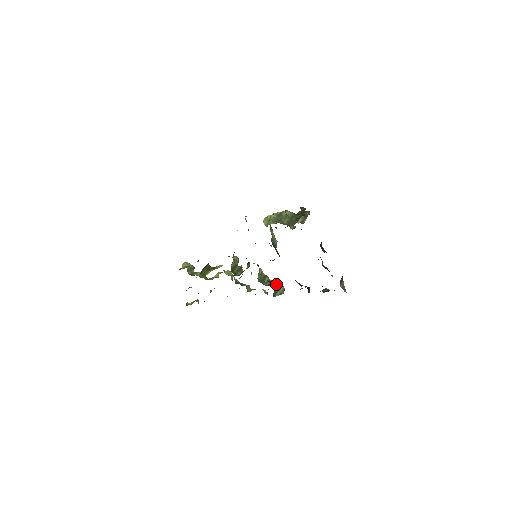
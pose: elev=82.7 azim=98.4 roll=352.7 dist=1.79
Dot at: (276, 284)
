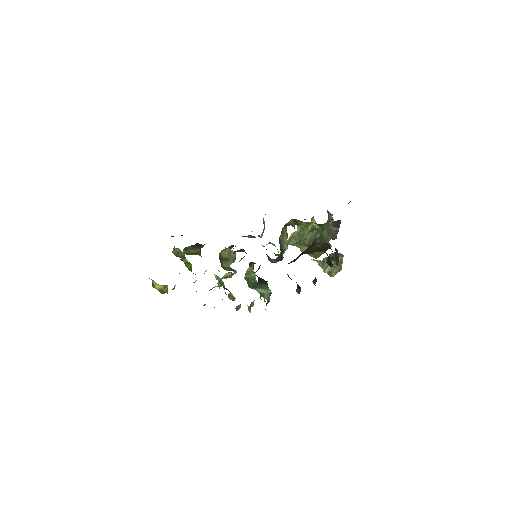
Dot at: occluded
